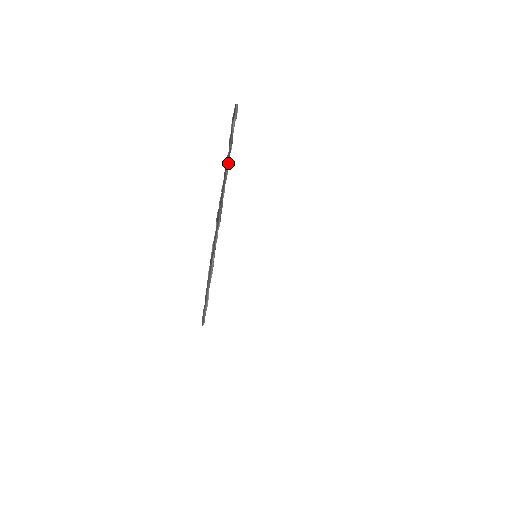
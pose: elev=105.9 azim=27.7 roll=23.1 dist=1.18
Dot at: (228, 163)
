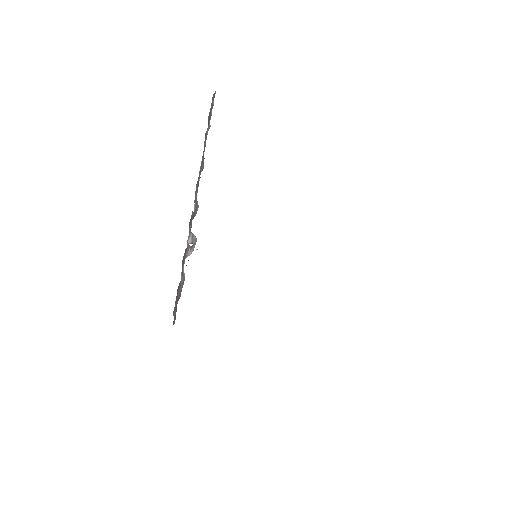
Dot at: occluded
